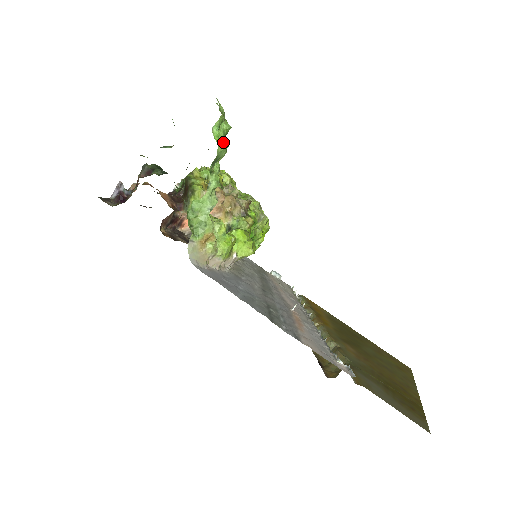
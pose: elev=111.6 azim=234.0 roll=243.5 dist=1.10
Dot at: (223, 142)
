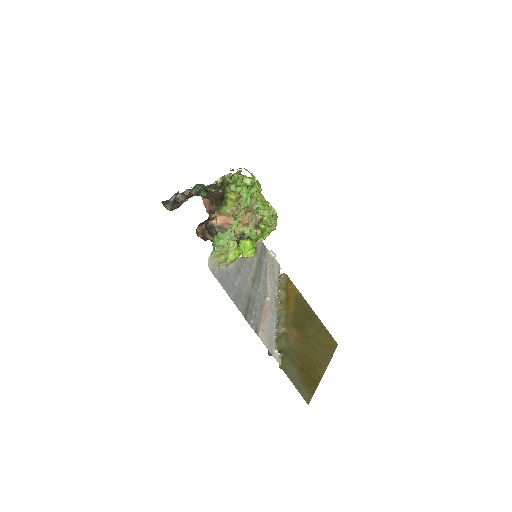
Dot at: (248, 202)
